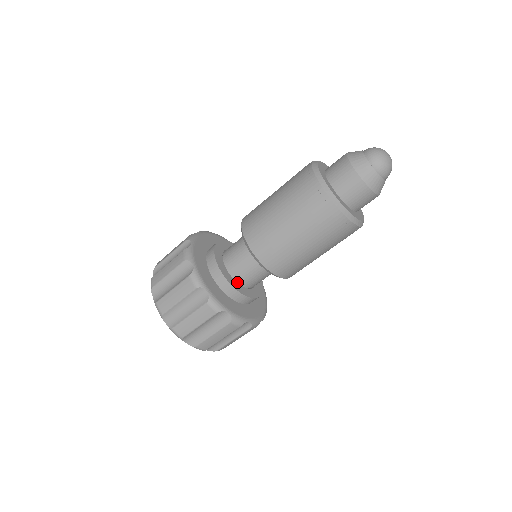
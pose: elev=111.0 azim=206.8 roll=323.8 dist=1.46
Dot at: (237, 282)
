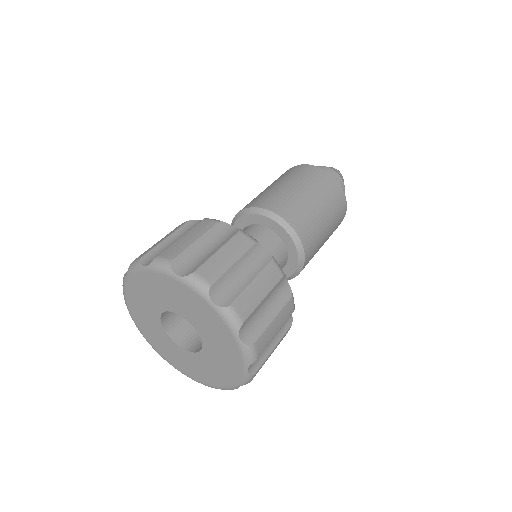
Dot at: occluded
